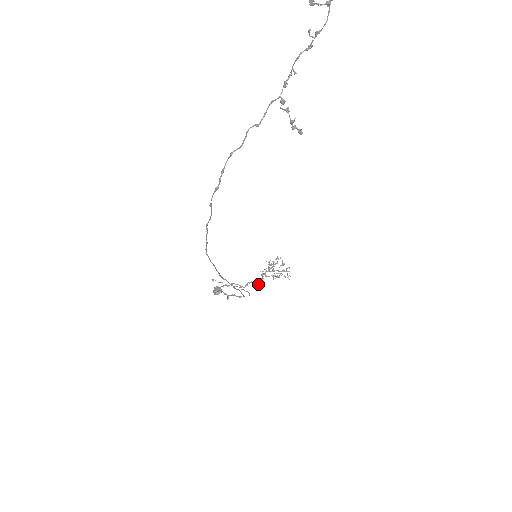
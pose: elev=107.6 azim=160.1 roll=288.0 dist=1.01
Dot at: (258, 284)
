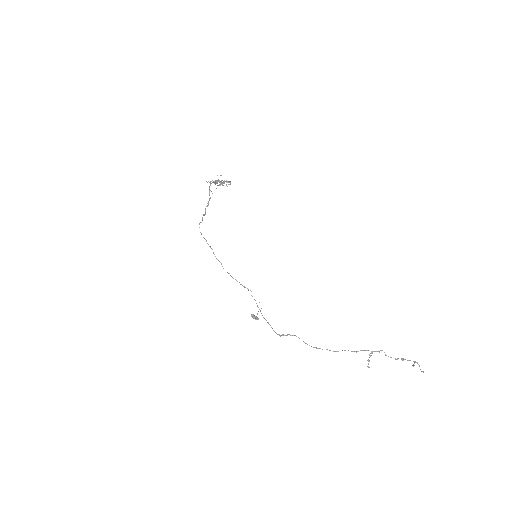
Dot at: occluded
